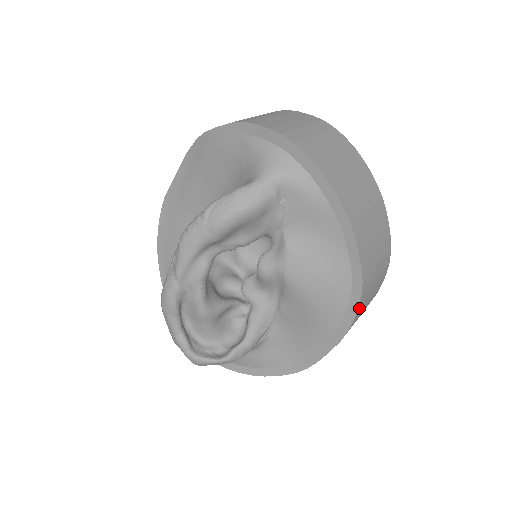
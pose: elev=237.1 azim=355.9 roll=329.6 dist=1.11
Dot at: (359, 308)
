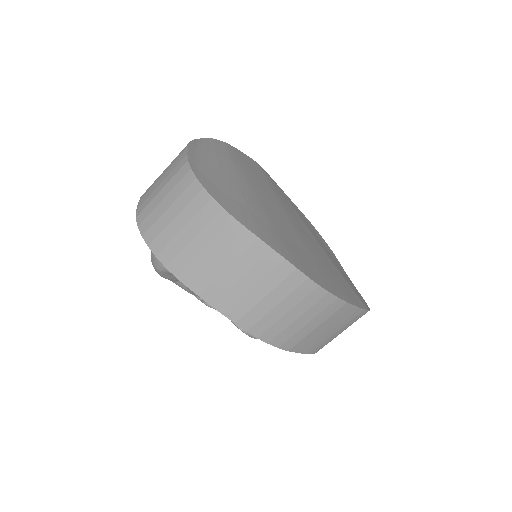
Dot at: (262, 336)
